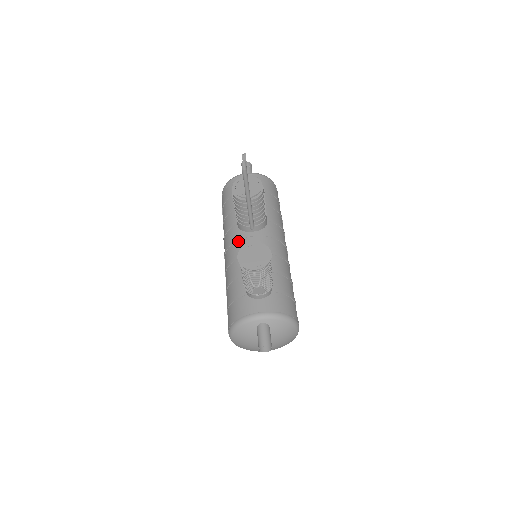
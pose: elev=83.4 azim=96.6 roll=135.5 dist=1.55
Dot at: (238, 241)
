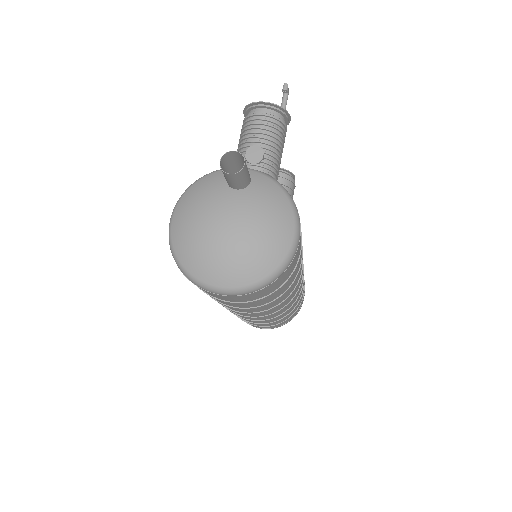
Dot at: occluded
